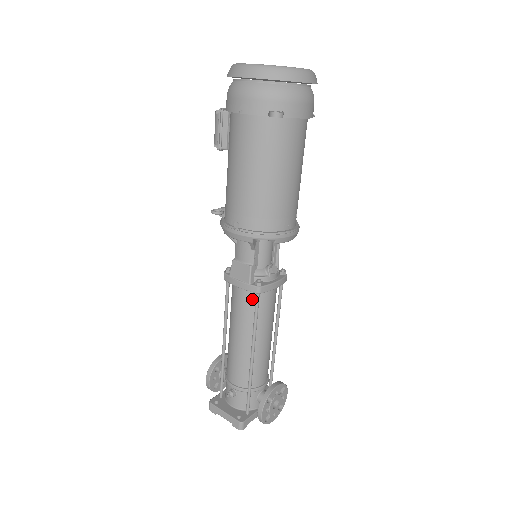
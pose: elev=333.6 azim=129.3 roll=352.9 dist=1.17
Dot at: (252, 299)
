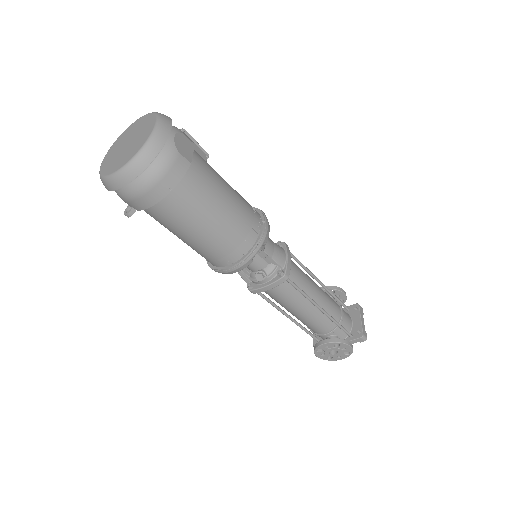
Dot at: occluded
